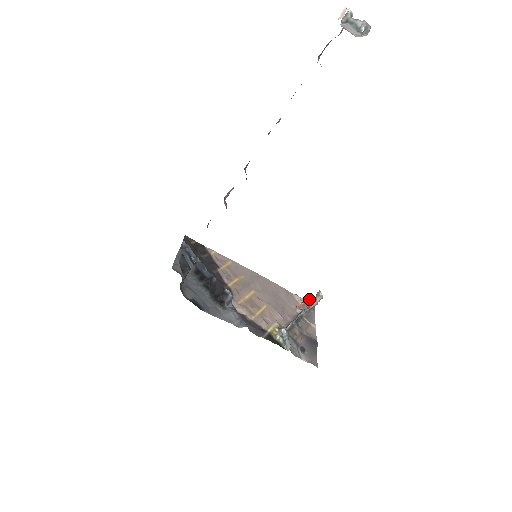
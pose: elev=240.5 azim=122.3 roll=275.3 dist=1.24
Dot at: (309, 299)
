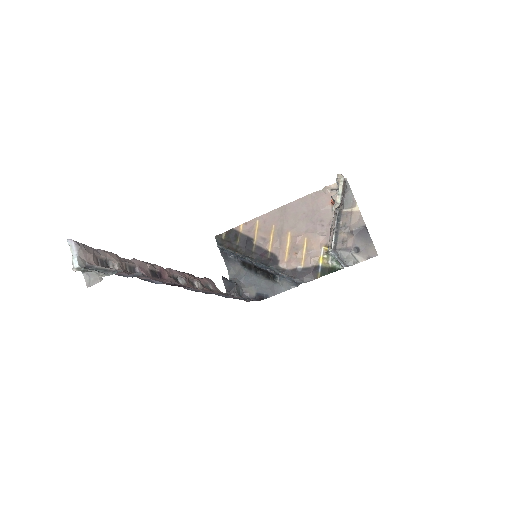
Dot at: occluded
